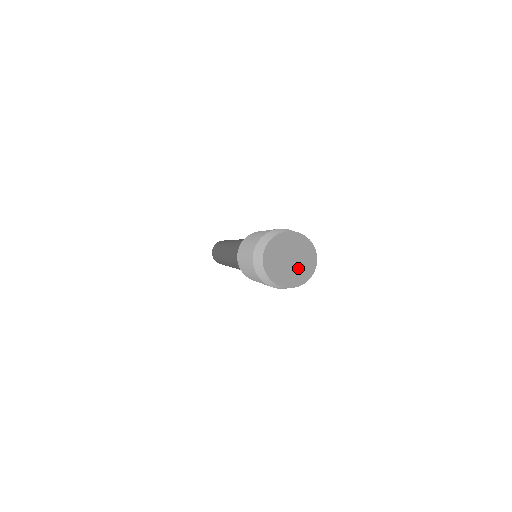
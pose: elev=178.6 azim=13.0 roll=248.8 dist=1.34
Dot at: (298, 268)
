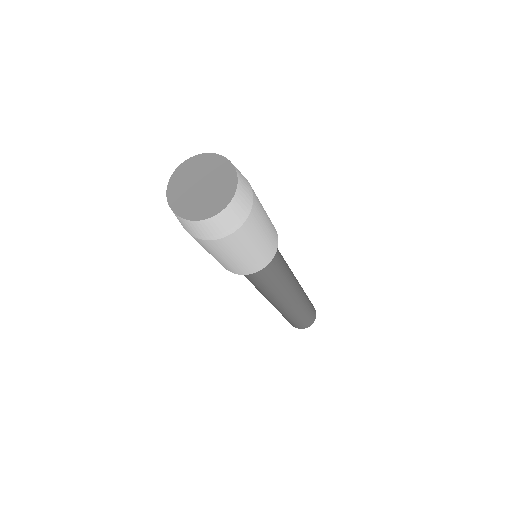
Dot at: (212, 193)
